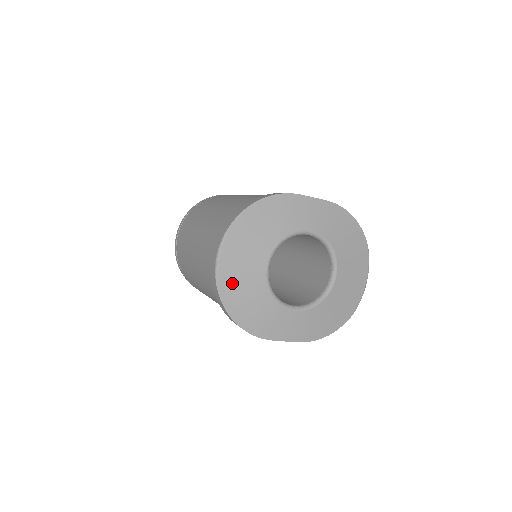
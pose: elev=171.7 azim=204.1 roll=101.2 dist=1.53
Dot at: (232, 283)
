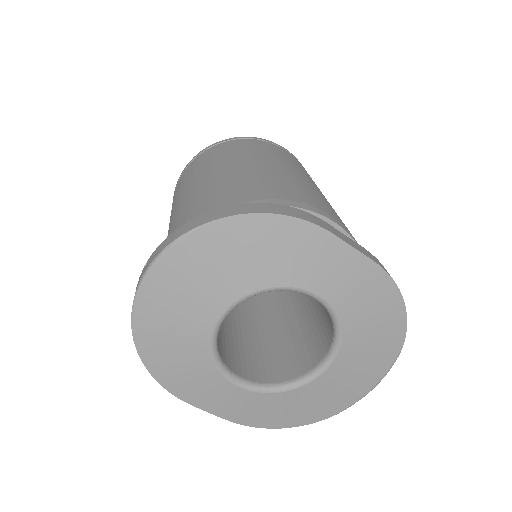
Dot at: (157, 312)
